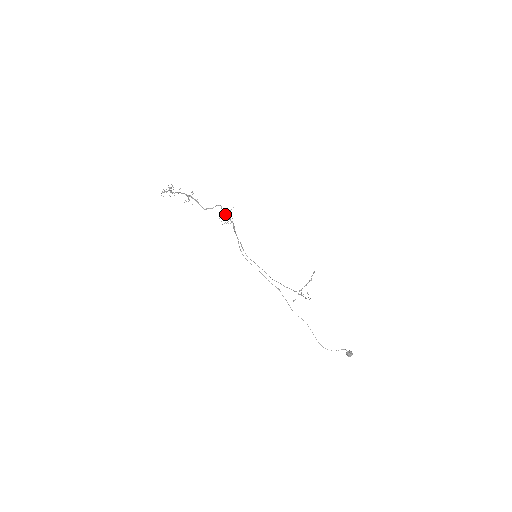
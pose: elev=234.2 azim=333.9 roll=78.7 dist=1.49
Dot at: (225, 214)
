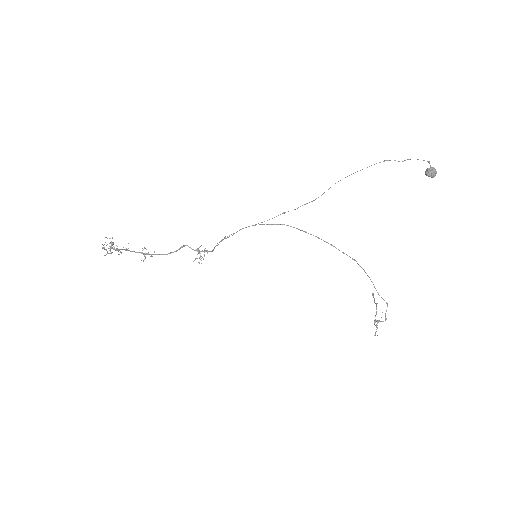
Dot at: (196, 249)
